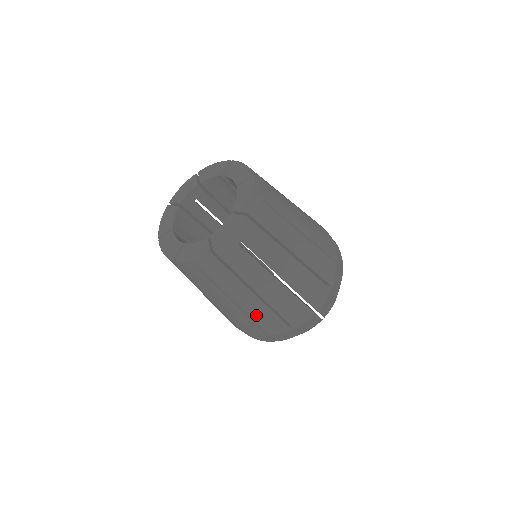
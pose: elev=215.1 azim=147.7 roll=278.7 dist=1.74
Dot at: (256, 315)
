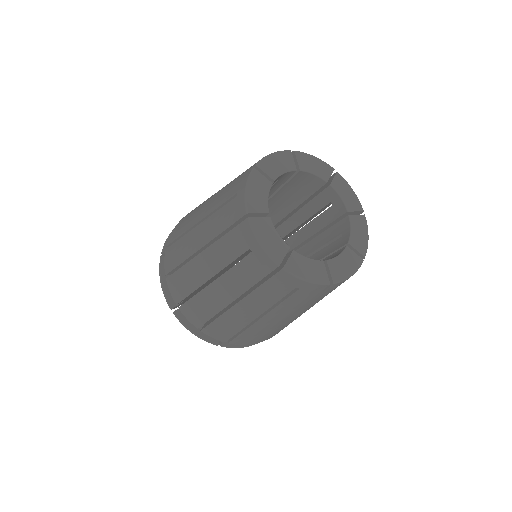
Dot at: (255, 330)
